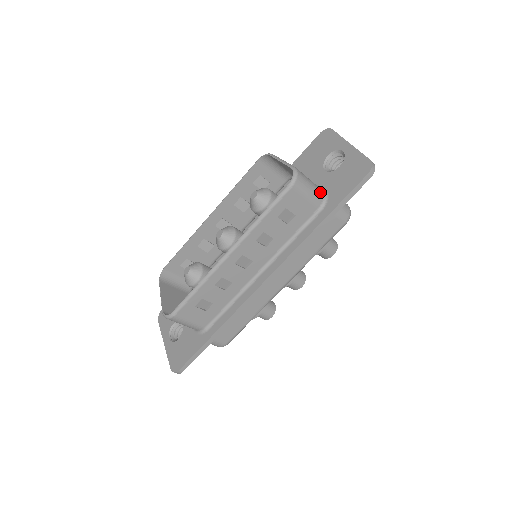
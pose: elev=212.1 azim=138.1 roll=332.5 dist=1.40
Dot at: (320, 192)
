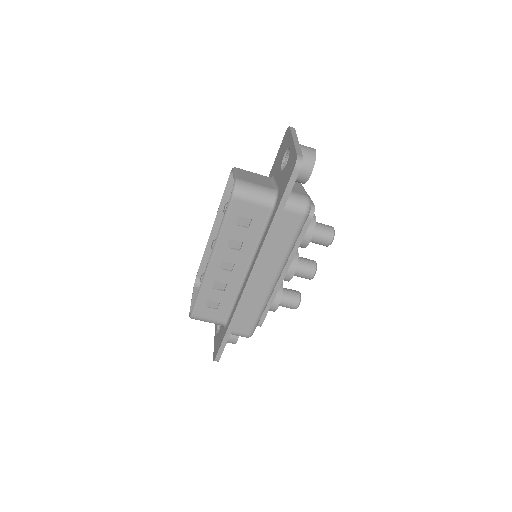
Dot at: (269, 193)
